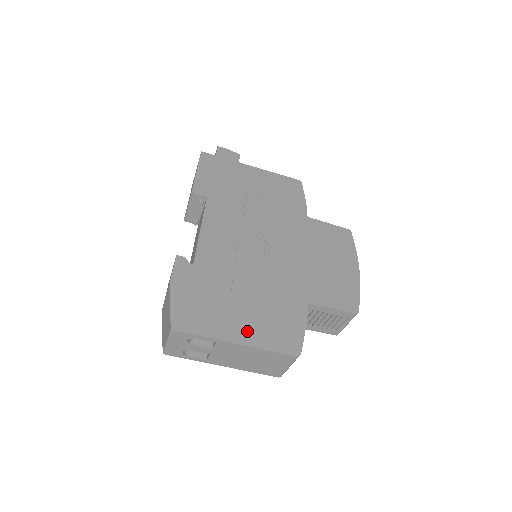
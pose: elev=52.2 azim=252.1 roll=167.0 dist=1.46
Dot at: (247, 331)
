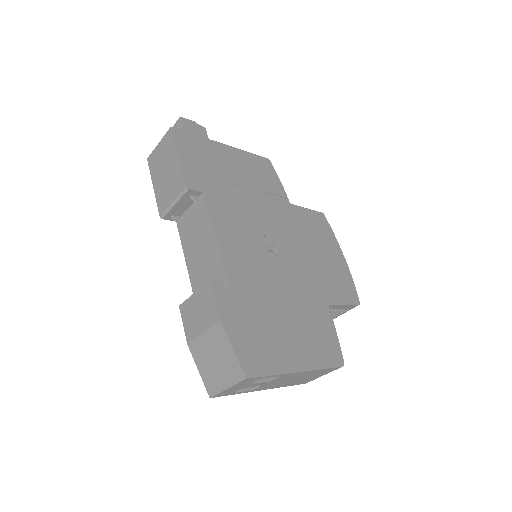
Dot at: (302, 354)
